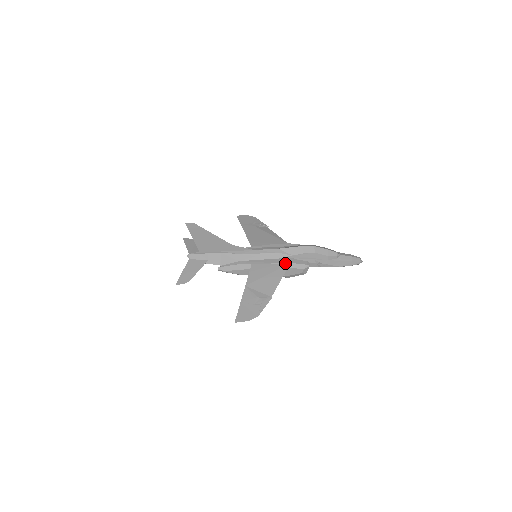
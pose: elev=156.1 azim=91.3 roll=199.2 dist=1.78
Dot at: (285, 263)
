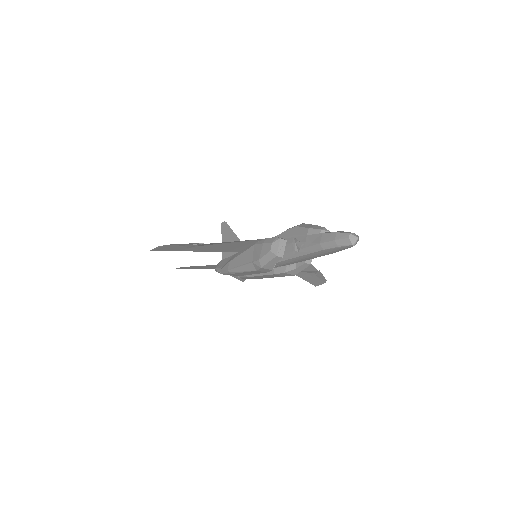
Dot at: (261, 240)
